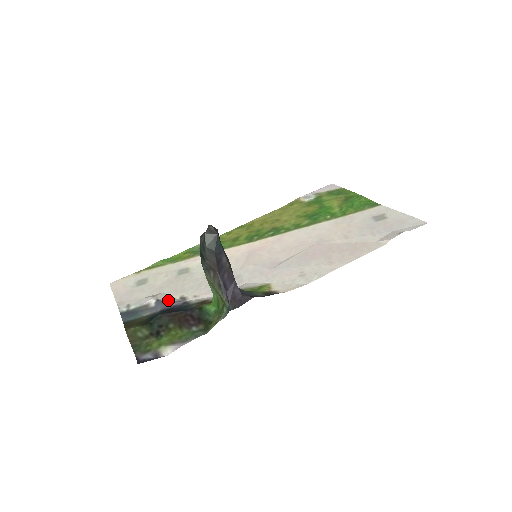
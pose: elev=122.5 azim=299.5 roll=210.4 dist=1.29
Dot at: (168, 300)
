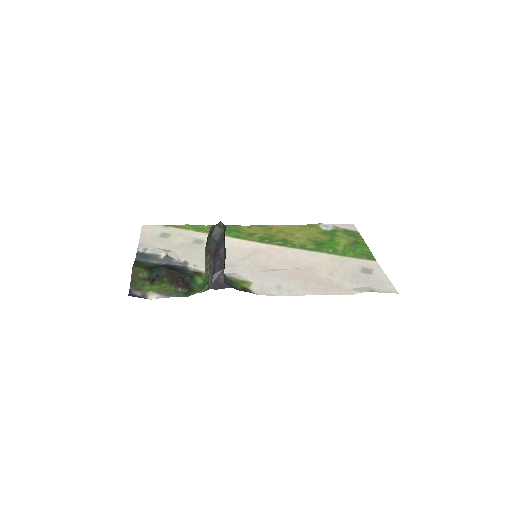
Dot at: (174, 259)
